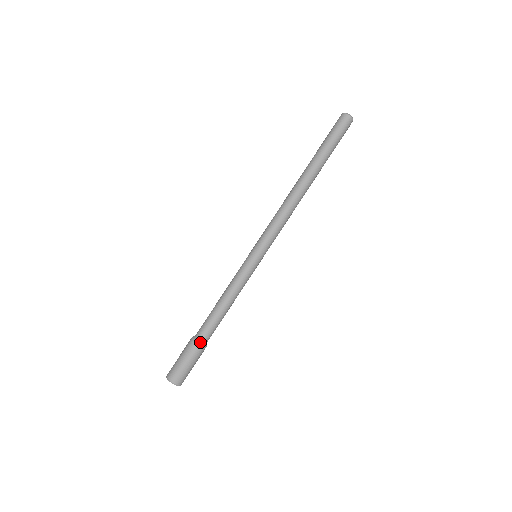
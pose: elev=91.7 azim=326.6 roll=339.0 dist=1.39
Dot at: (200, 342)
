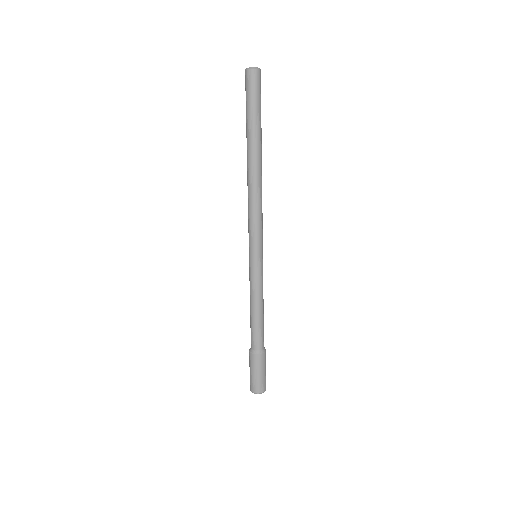
Dot at: (258, 353)
